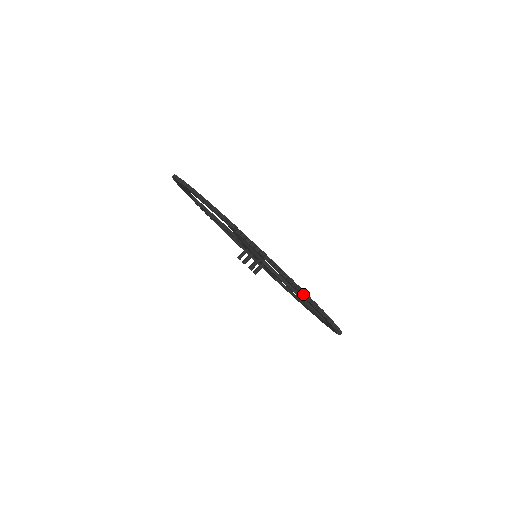
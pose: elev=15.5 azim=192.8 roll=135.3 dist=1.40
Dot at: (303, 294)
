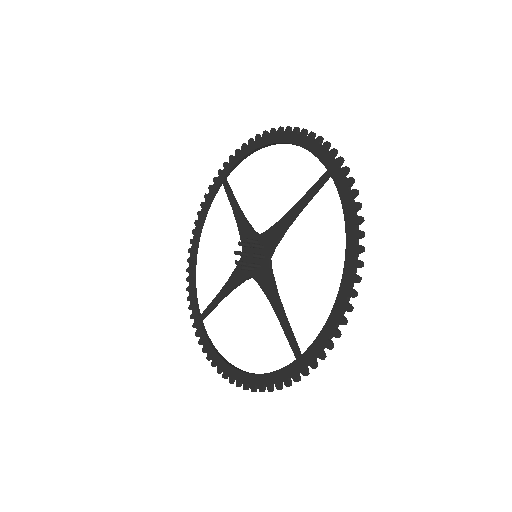
Dot at: (355, 274)
